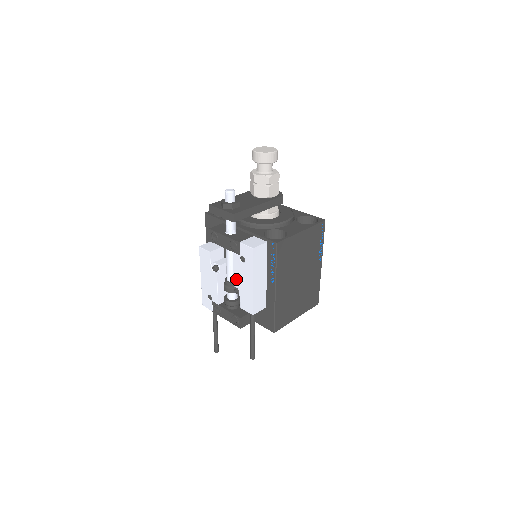
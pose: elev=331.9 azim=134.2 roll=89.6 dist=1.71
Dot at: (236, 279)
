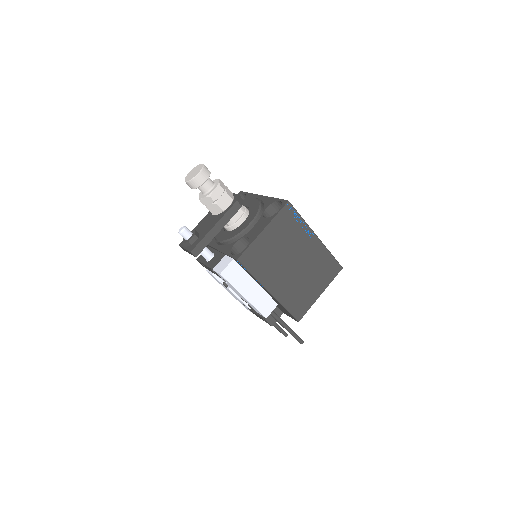
Dot at: (237, 294)
